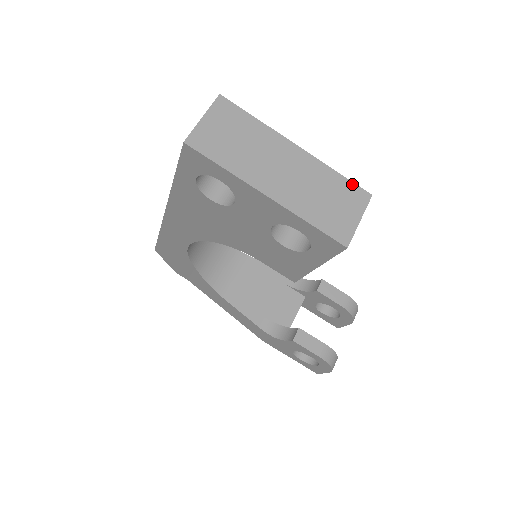
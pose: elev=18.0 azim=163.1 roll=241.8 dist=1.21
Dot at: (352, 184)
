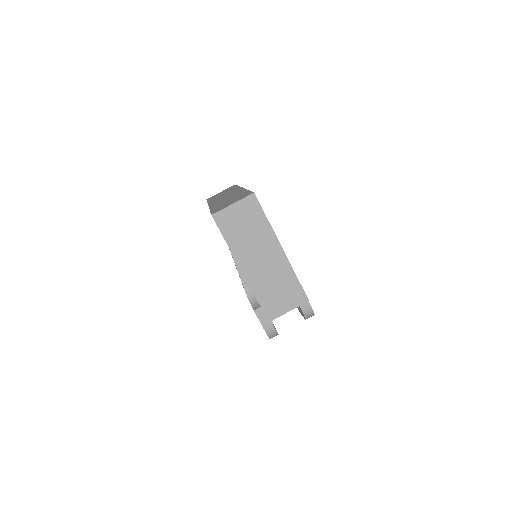
Dot at: (301, 288)
